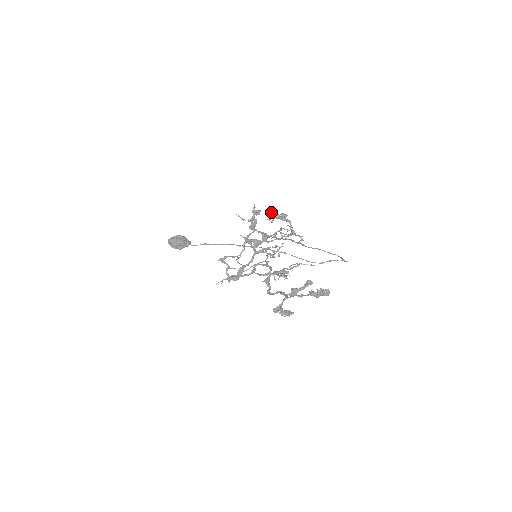
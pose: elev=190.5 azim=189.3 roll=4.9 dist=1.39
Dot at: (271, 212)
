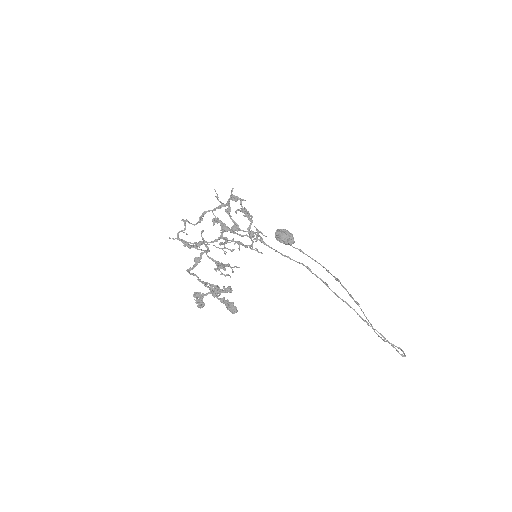
Dot at: (240, 202)
